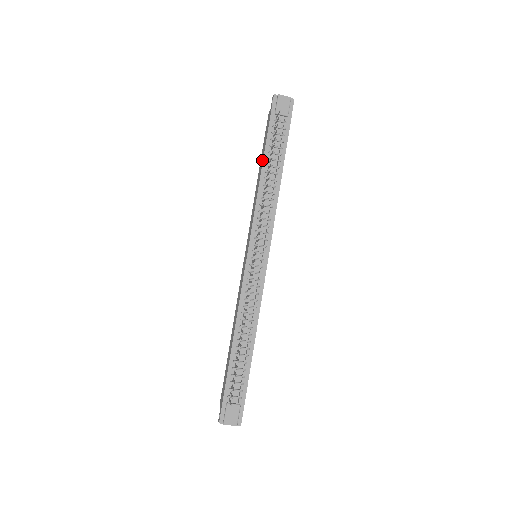
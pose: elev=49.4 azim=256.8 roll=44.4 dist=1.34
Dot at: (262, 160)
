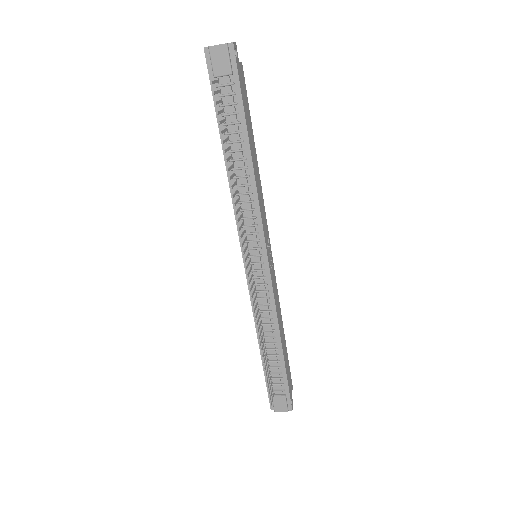
Dot at: (222, 145)
